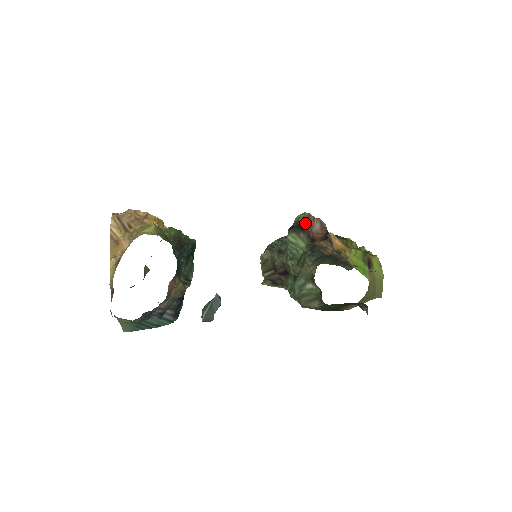
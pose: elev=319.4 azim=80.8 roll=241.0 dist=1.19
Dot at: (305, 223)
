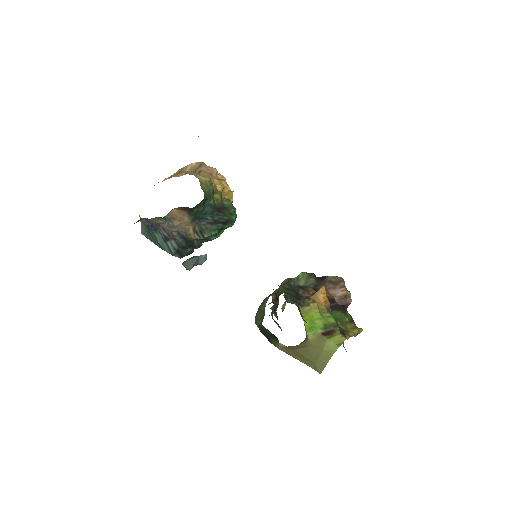
Dot at: (330, 281)
